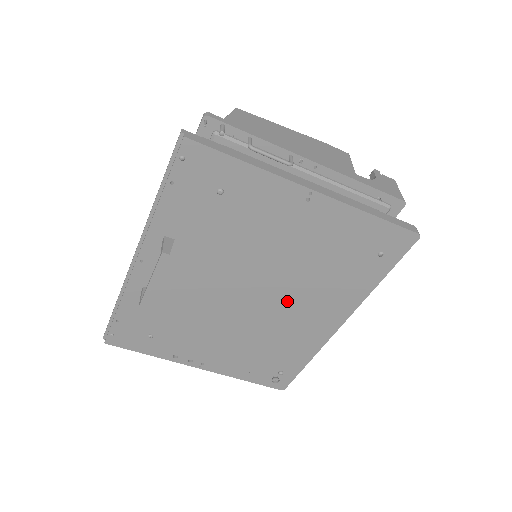
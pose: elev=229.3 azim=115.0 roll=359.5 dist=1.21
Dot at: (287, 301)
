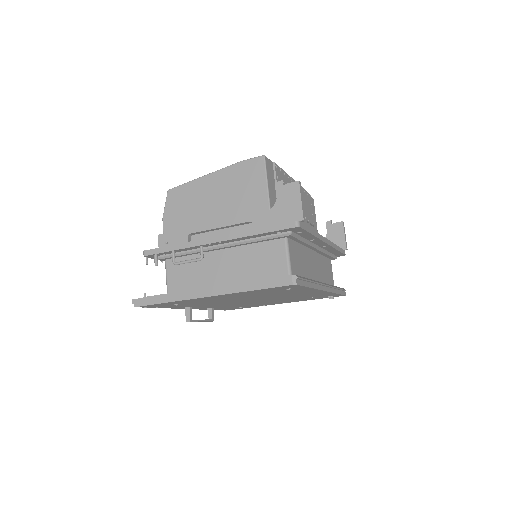
Dot at: occluded
